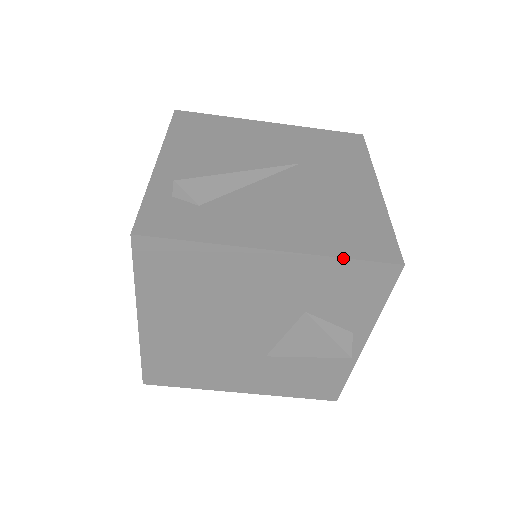
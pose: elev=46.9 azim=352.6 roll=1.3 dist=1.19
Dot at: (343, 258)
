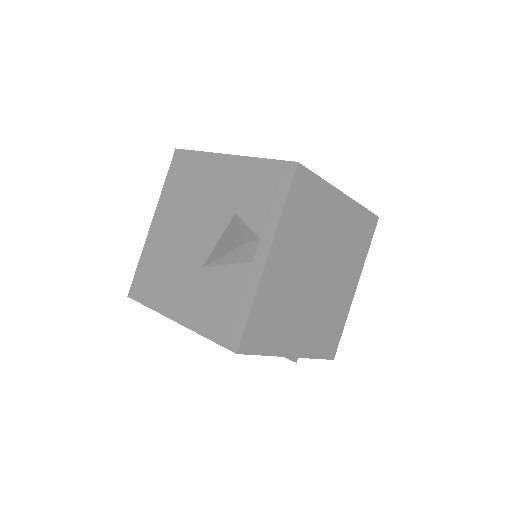
Dot at: (264, 158)
